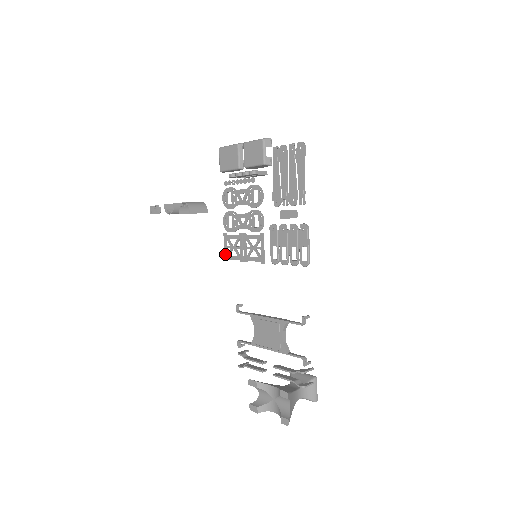
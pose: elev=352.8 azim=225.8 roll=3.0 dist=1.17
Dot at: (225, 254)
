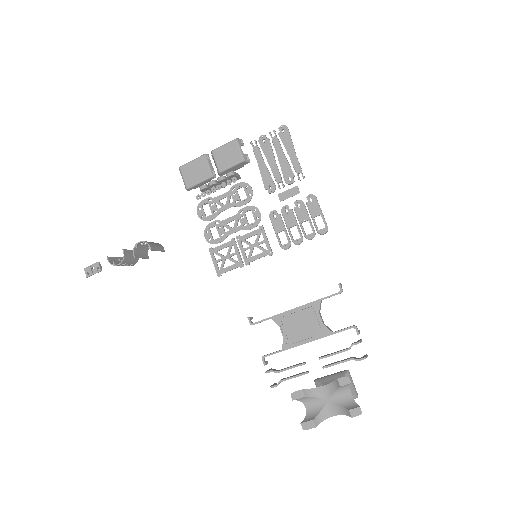
Dot at: (217, 269)
